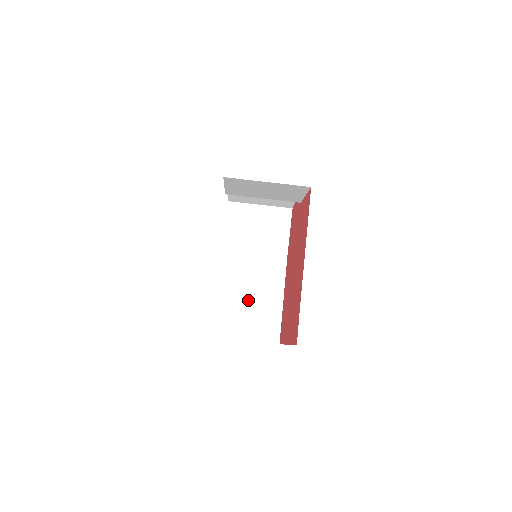
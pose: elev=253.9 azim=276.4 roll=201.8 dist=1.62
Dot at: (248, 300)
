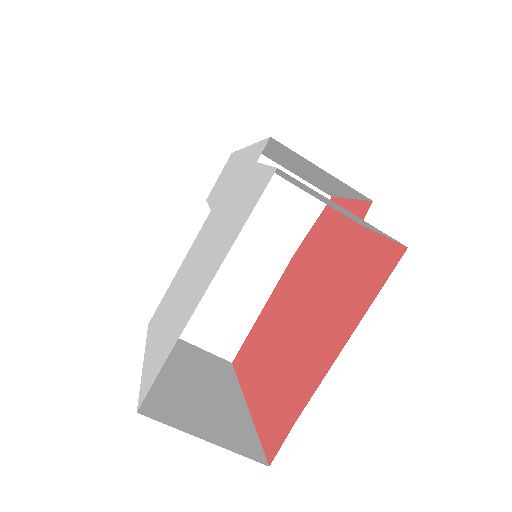
Dot at: (216, 293)
